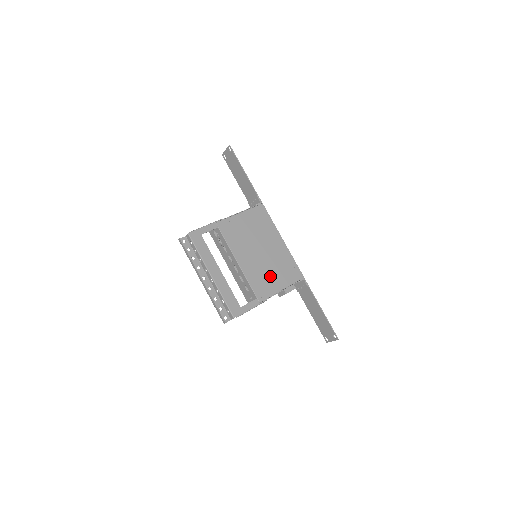
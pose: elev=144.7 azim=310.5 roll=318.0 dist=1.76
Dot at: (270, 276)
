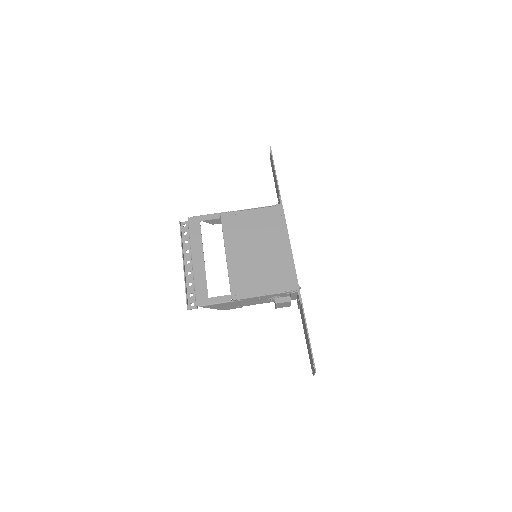
Dot at: (257, 277)
